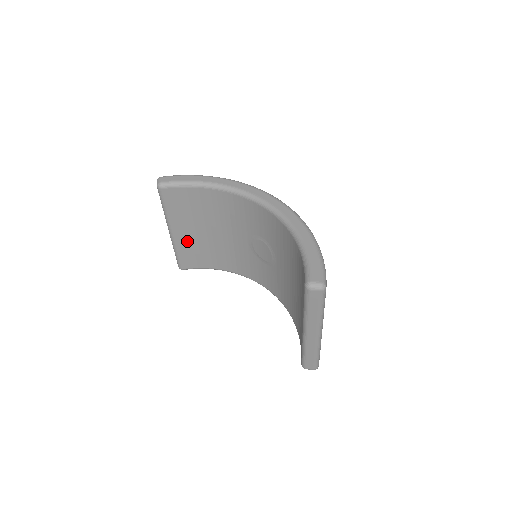
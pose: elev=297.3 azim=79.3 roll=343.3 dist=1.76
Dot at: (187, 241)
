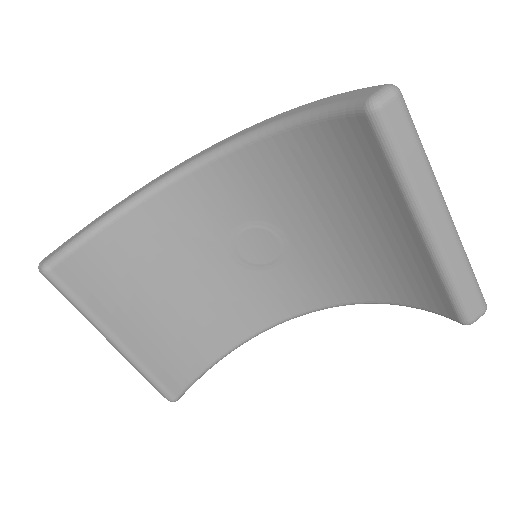
Dot at: (150, 340)
